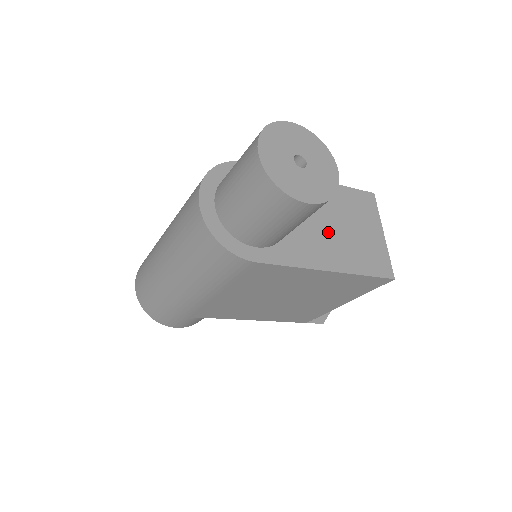
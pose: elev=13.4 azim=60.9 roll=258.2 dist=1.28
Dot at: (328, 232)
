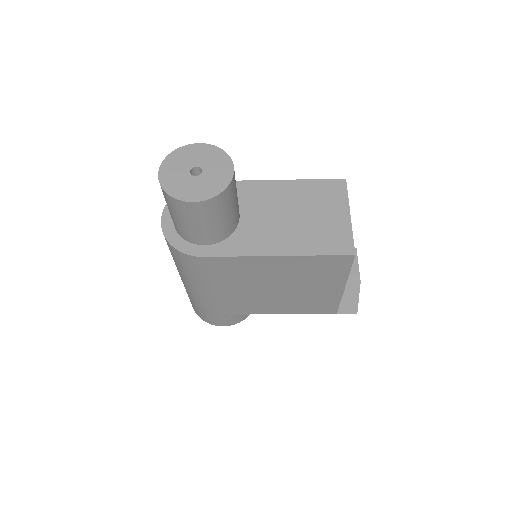
Dot at: (281, 223)
